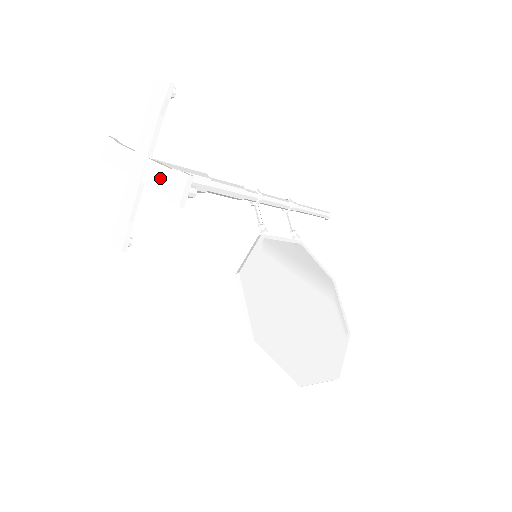
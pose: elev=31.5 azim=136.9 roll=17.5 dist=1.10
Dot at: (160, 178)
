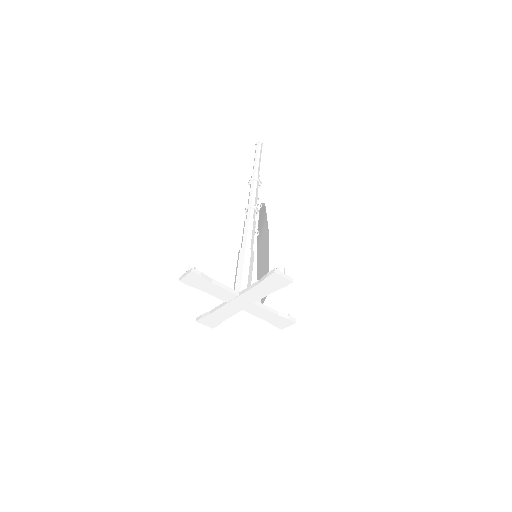
Dot at: (266, 316)
